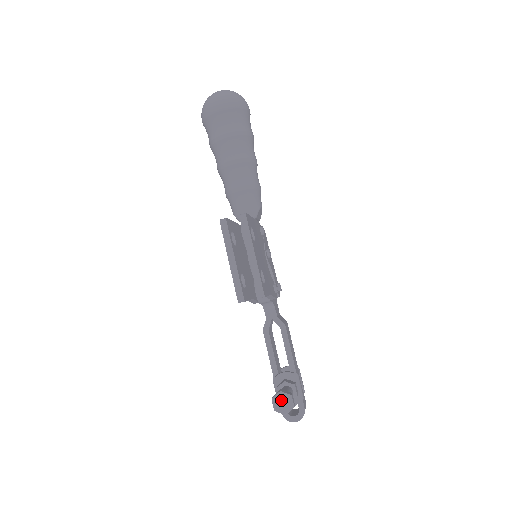
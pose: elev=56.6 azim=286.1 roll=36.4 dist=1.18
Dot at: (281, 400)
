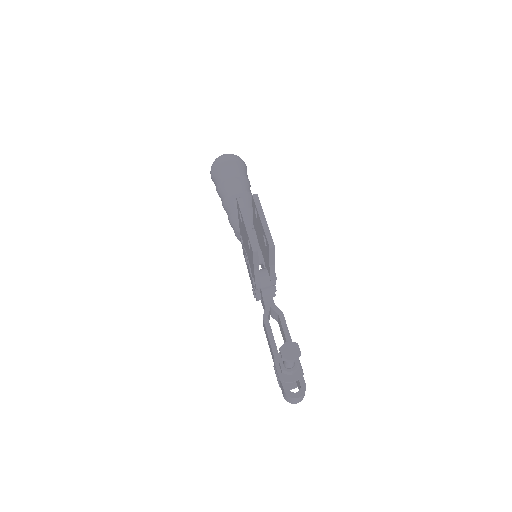
Dot at: (288, 348)
